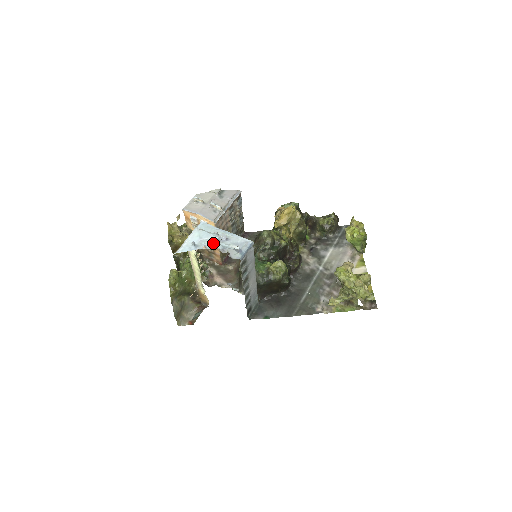
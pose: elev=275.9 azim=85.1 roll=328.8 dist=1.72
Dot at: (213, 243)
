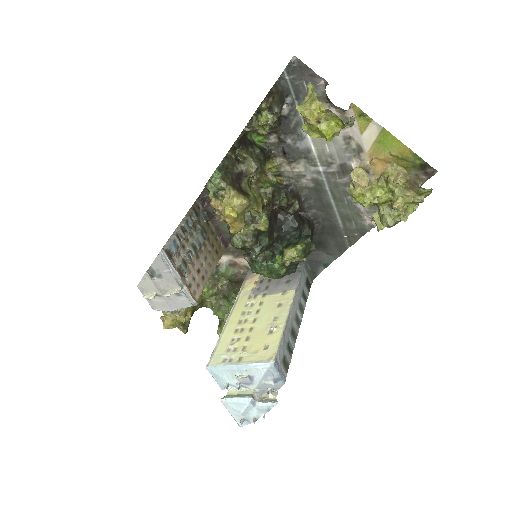
Dot at: (254, 410)
